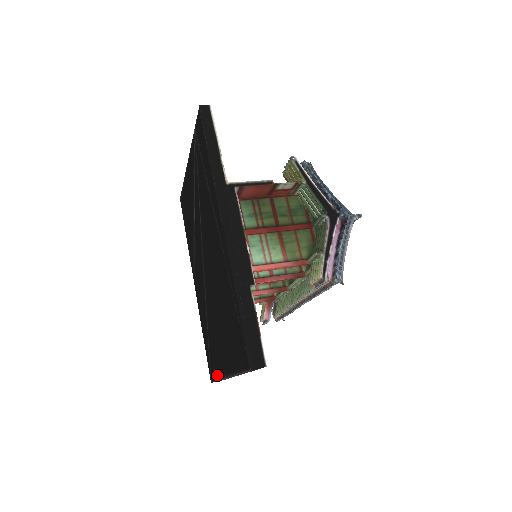
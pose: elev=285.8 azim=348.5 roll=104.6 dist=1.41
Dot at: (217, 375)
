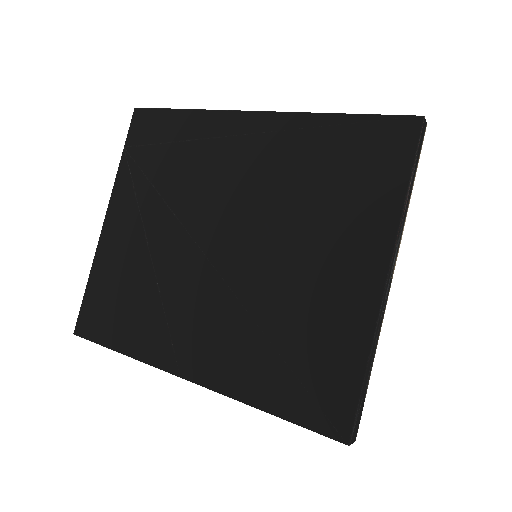
Dot at: (359, 355)
